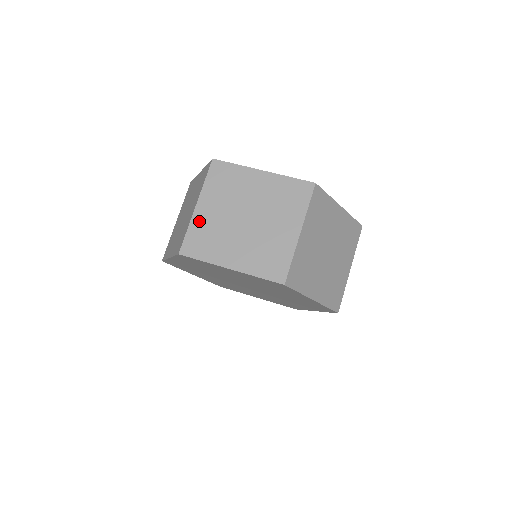
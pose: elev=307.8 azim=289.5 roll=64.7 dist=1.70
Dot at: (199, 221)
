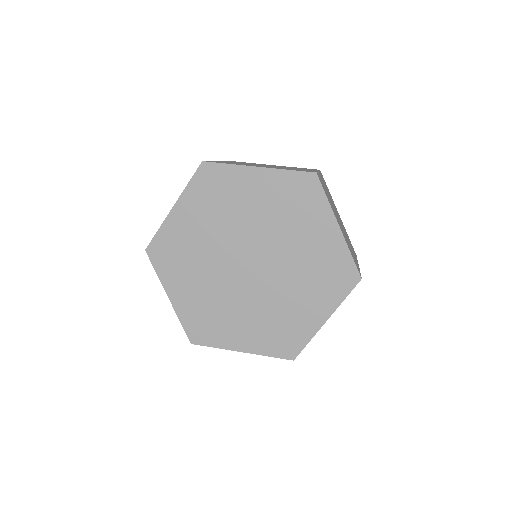
Dot at: occluded
